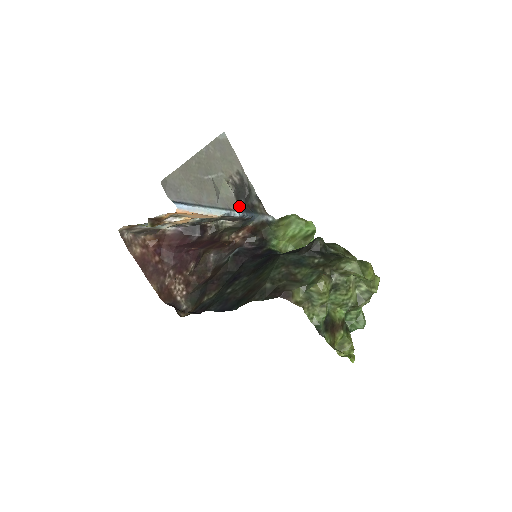
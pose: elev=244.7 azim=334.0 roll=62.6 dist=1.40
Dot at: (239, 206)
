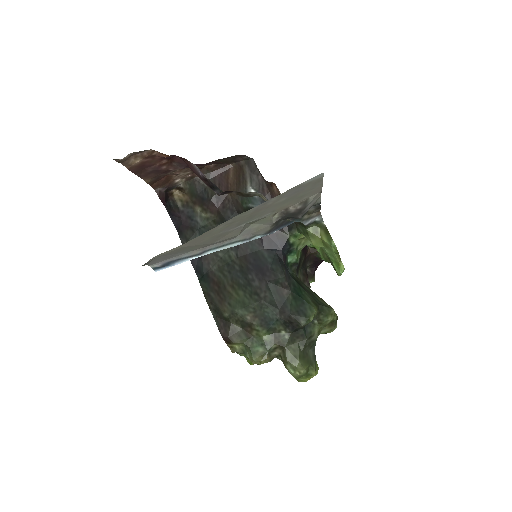
Dot at: (272, 228)
